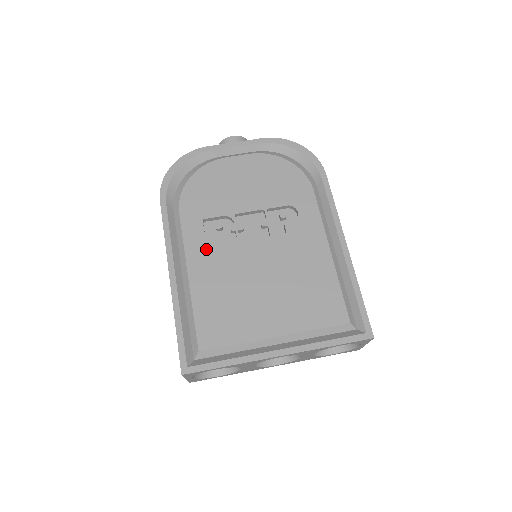
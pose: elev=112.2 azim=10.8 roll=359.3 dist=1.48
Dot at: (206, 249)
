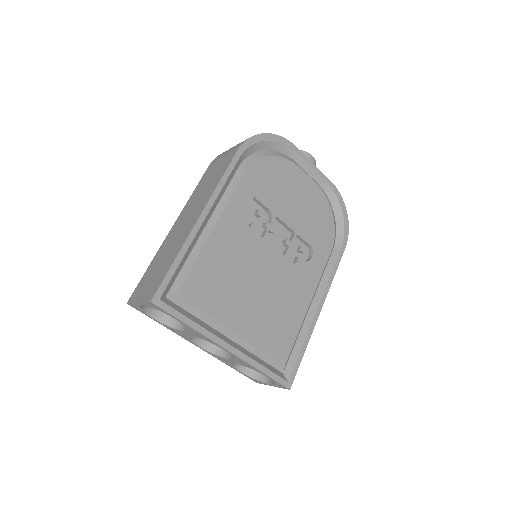
Dot at: (240, 221)
